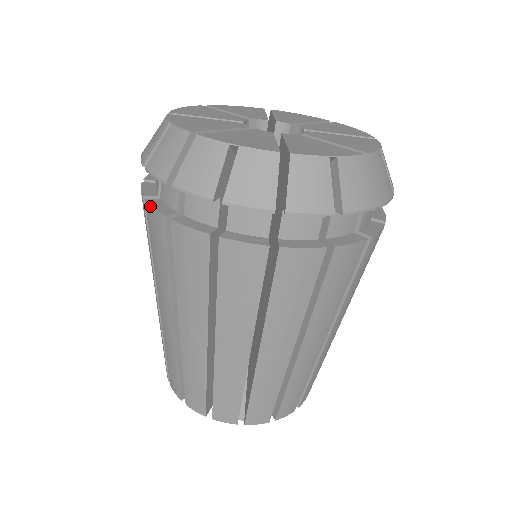
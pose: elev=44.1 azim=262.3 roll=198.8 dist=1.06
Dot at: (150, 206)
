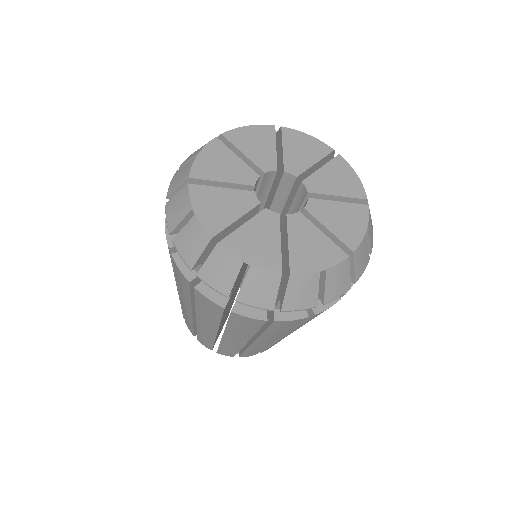
Dot at: (176, 265)
